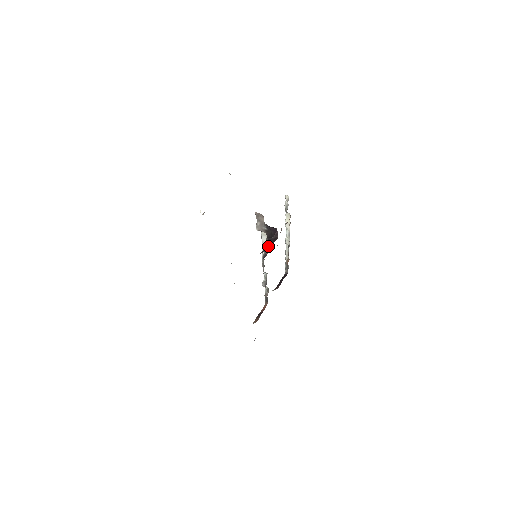
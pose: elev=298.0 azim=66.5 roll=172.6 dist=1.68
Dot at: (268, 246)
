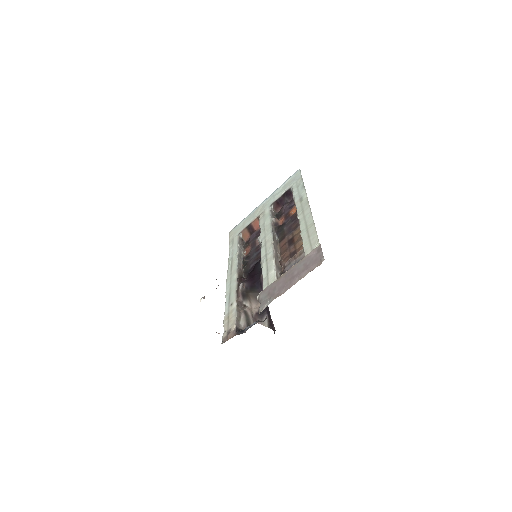
Dot at: (264, 319)
